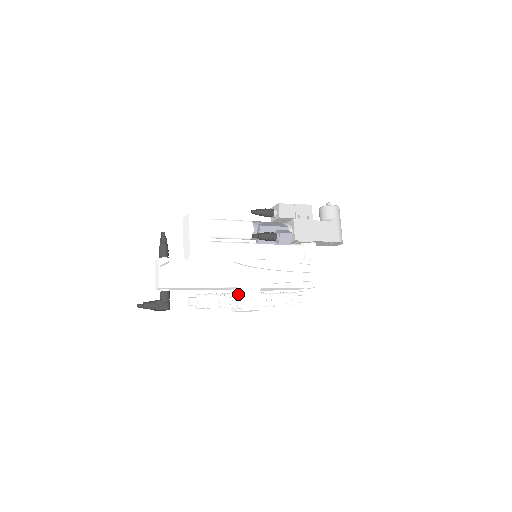
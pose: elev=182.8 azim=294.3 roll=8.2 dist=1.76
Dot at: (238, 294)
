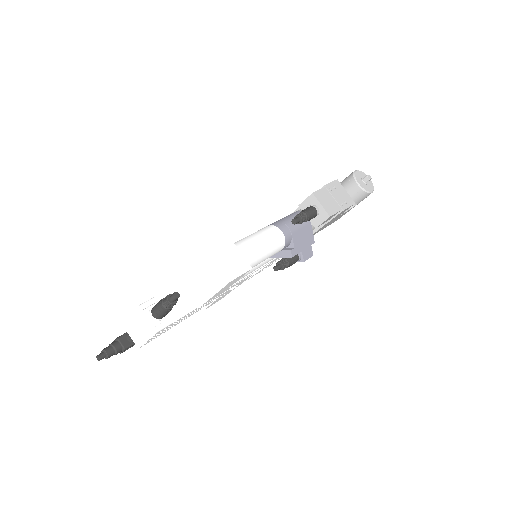
Dot at: (213, 302)
